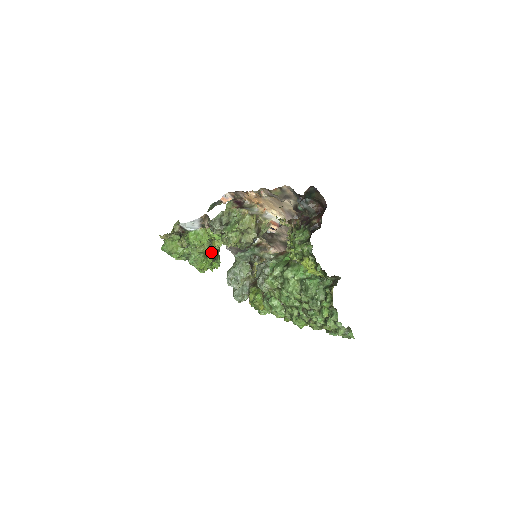
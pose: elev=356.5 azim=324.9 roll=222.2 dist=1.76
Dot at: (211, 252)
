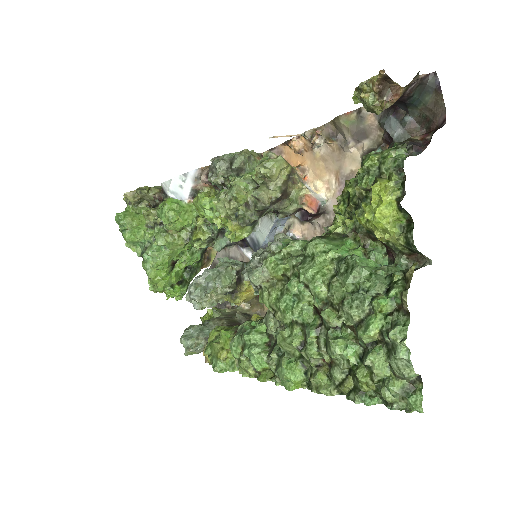
Dot at: (182, 265)
